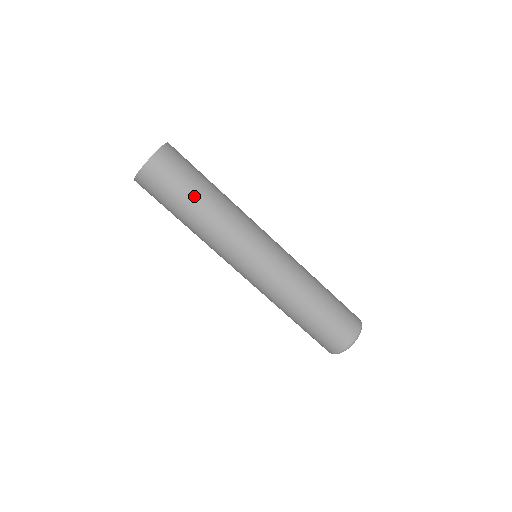
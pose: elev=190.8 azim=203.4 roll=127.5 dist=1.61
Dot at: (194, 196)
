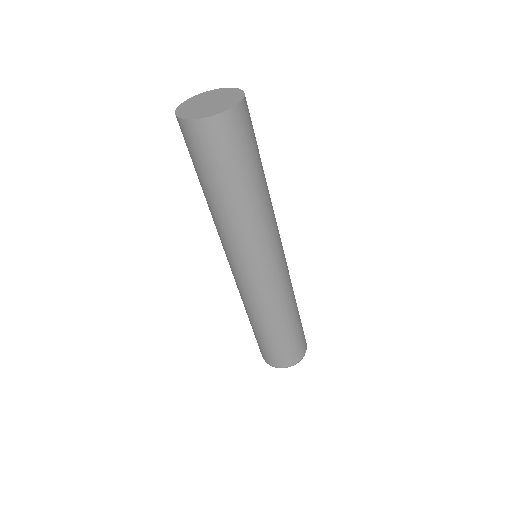
Dot at: (239, 183)
